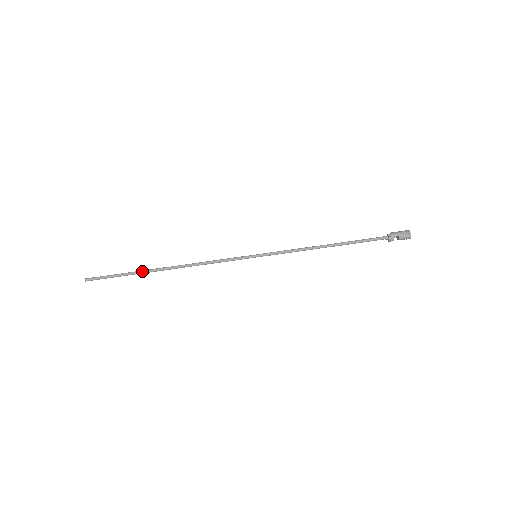
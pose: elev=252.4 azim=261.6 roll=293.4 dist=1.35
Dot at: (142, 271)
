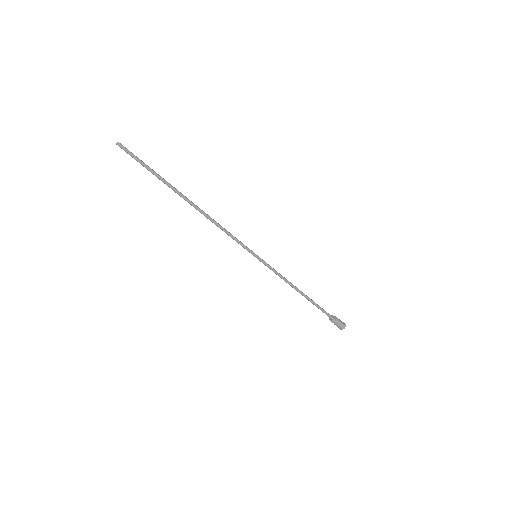
Dot at: (170, 187)
